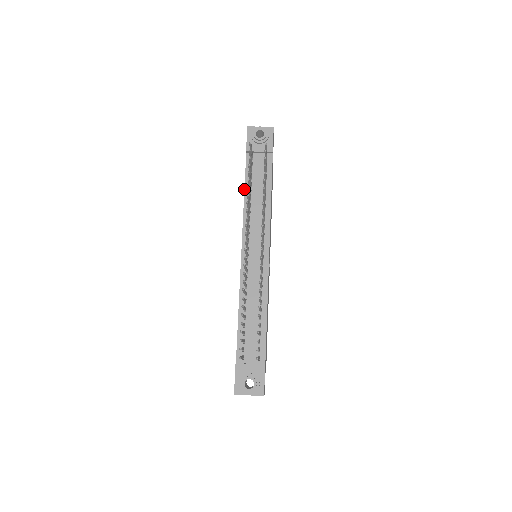
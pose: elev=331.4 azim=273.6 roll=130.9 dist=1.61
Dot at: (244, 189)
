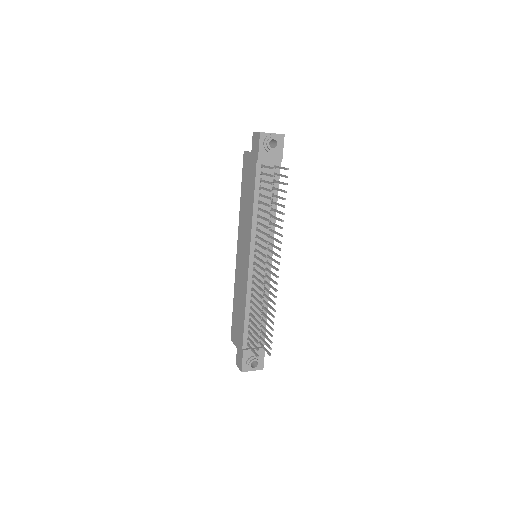
Dot at: (253, 199)
